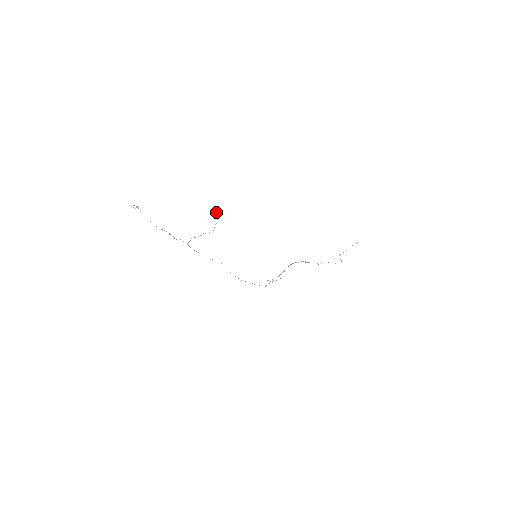
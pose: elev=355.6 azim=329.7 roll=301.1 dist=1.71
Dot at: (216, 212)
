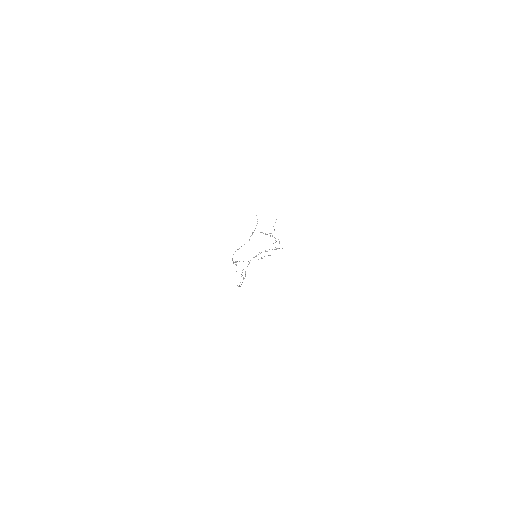
Dot at: occluded
